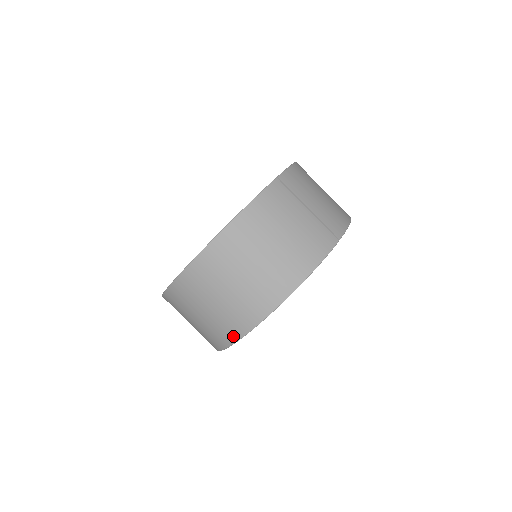
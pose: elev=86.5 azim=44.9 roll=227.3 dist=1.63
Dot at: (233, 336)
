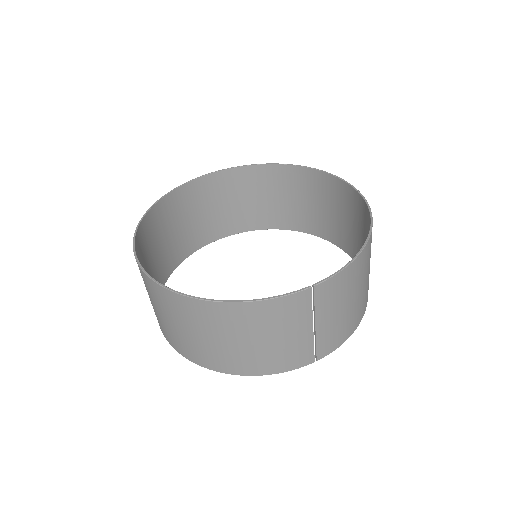
Dot at: (165, 335)
